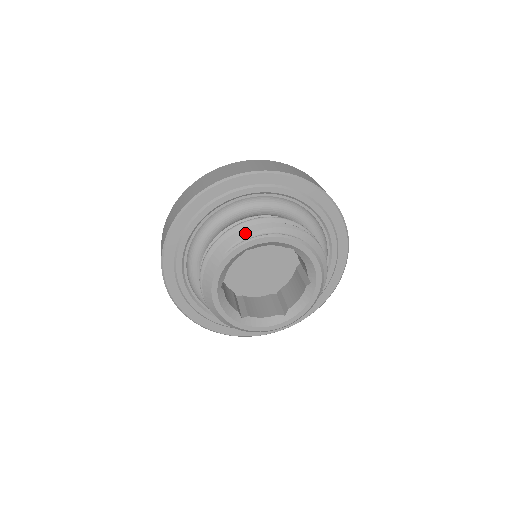
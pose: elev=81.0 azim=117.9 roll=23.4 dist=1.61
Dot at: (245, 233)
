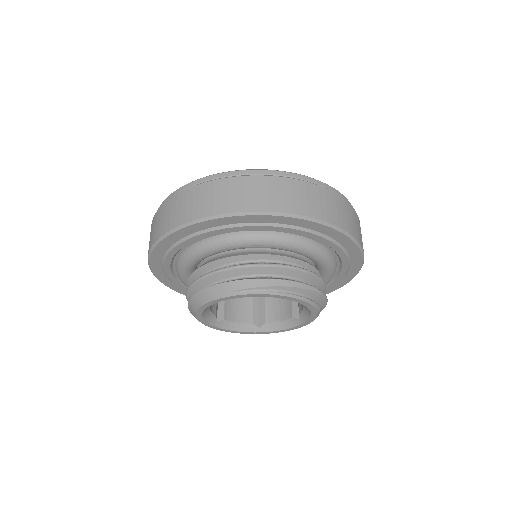
Dot at: (261, 284)
